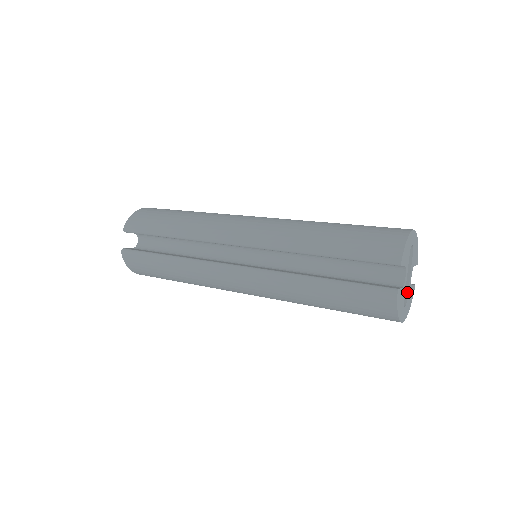
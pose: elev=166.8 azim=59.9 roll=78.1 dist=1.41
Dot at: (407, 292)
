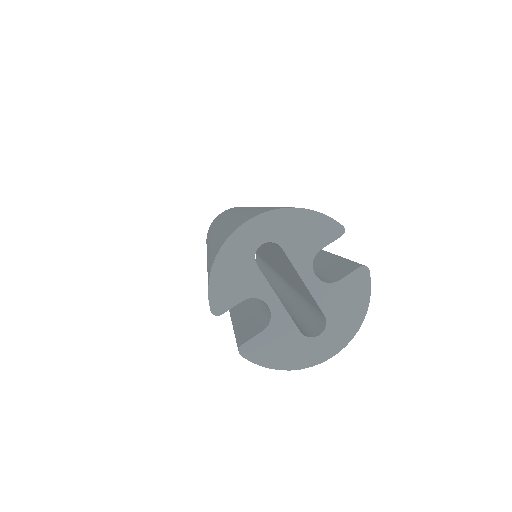
Dot at: (318, 306)
